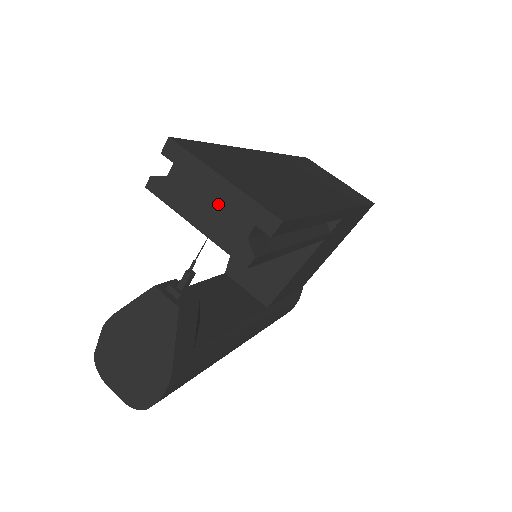
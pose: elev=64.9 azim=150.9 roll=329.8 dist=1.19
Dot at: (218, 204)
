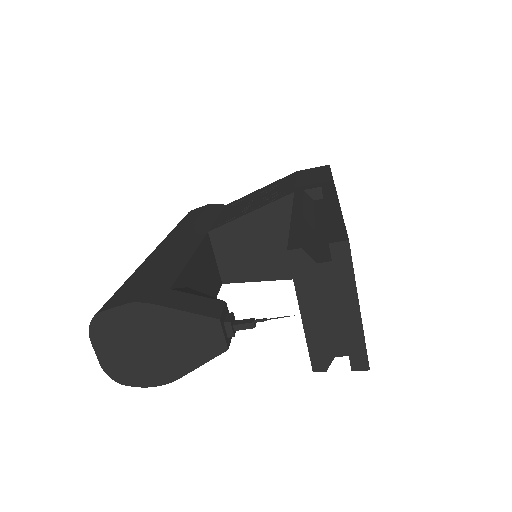
Dot at: (337, 320)
